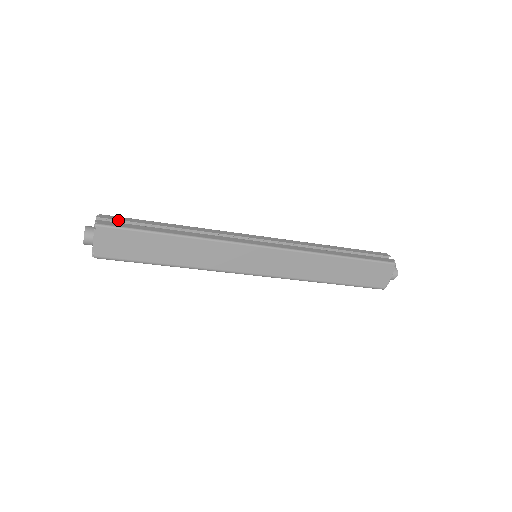
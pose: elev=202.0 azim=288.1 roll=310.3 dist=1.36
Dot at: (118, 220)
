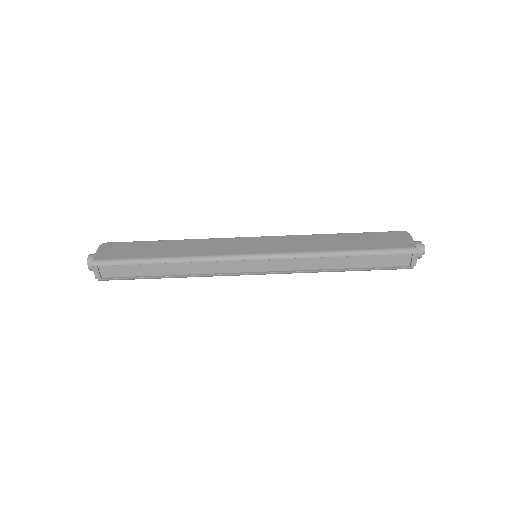
Dot at: occluded
